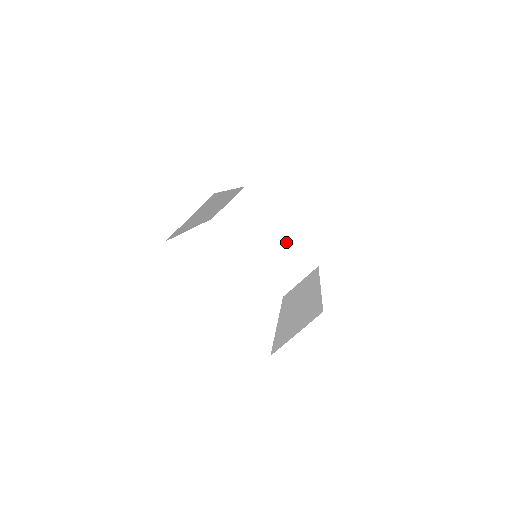
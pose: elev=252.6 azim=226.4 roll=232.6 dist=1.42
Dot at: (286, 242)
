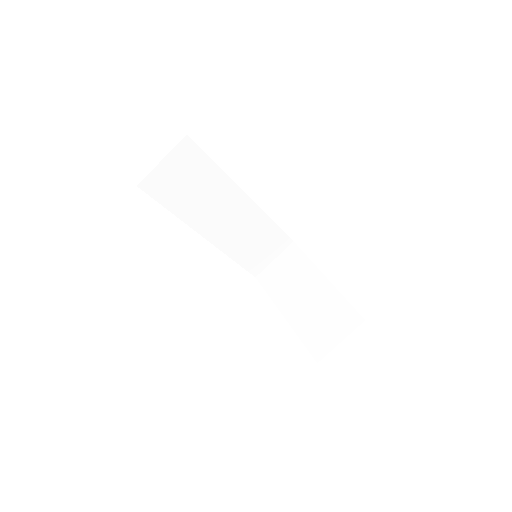
Dot at: (328, 294)
